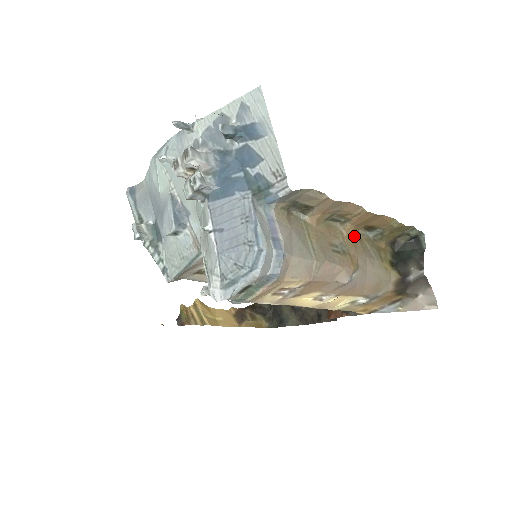
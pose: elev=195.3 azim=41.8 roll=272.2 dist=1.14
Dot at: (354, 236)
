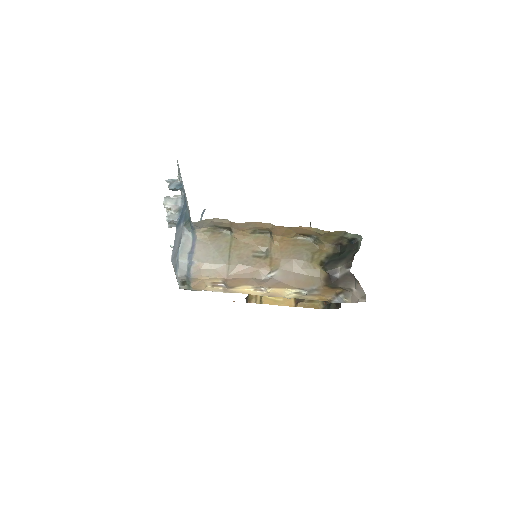
Dot at: (286, 243)
